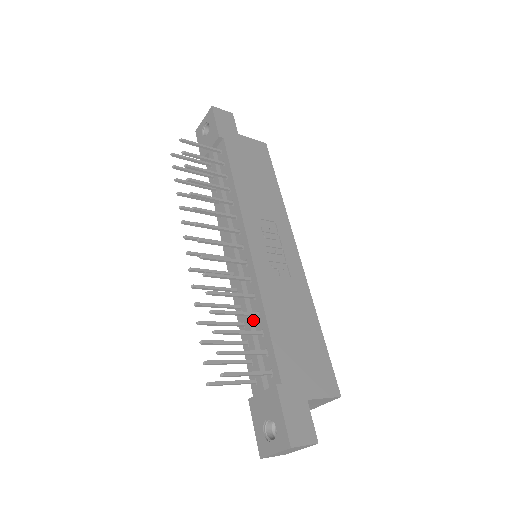
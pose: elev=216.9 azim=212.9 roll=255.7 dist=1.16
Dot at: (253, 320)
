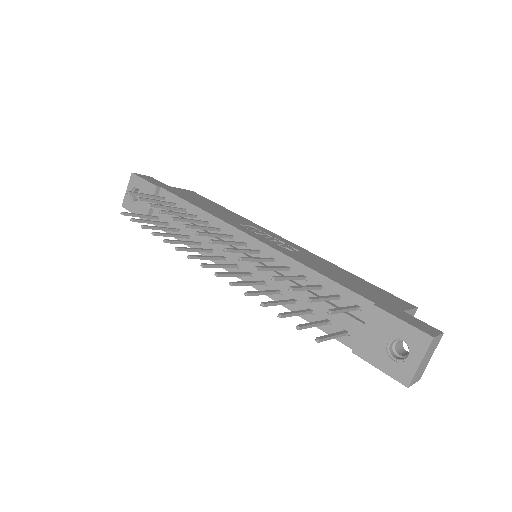
Dot at: occluded
